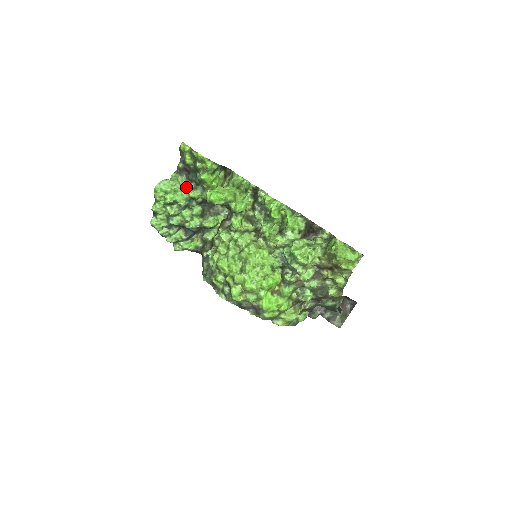
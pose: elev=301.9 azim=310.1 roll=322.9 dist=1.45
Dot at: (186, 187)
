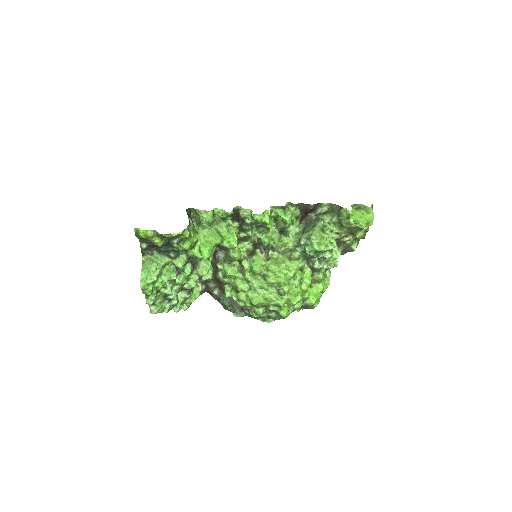
Dot at: (166, 261)
